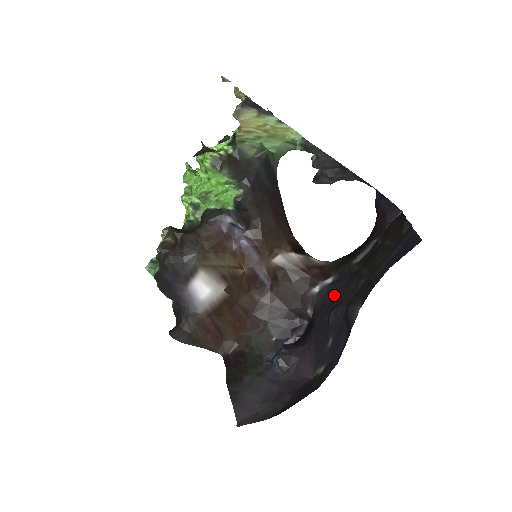
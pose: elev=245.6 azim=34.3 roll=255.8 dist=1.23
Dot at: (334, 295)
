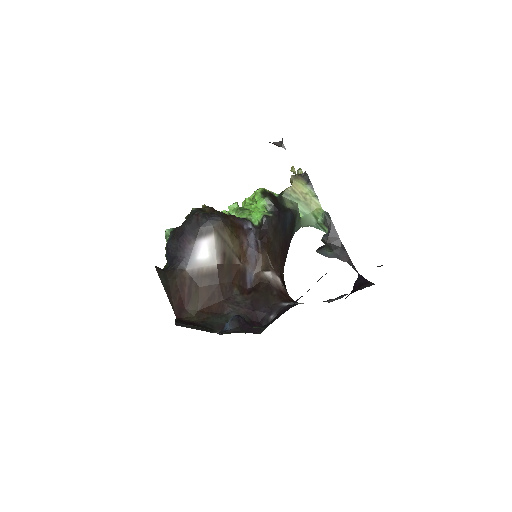
Dot at: occluded
